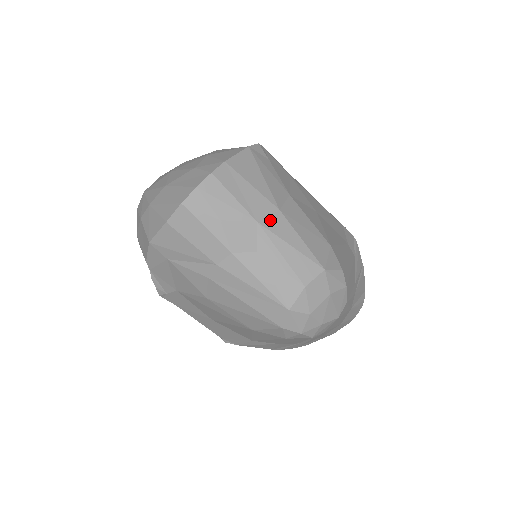
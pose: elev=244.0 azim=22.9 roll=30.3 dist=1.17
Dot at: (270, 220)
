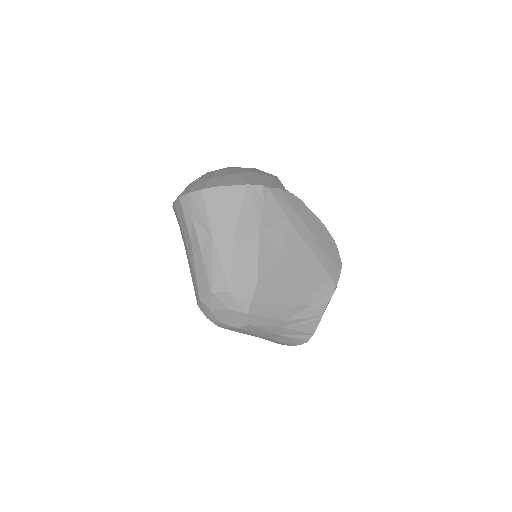
Dot at: (221, 239)
